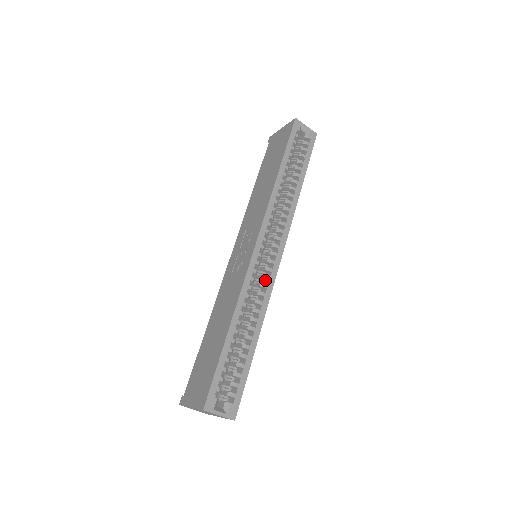
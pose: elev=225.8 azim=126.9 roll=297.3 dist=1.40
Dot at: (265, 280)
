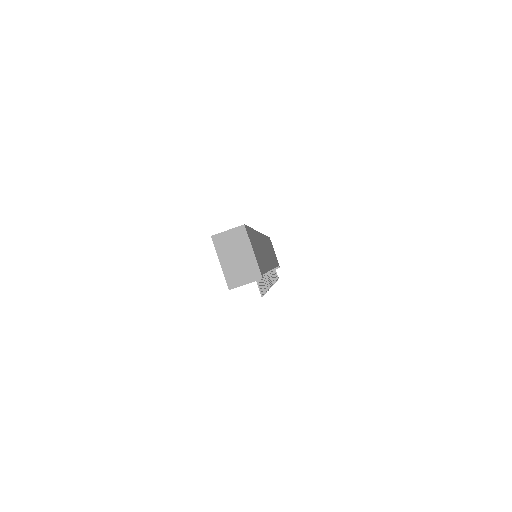
Dot at: occluded
